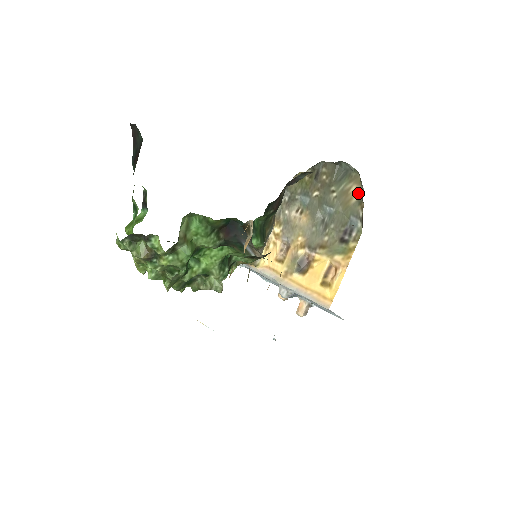
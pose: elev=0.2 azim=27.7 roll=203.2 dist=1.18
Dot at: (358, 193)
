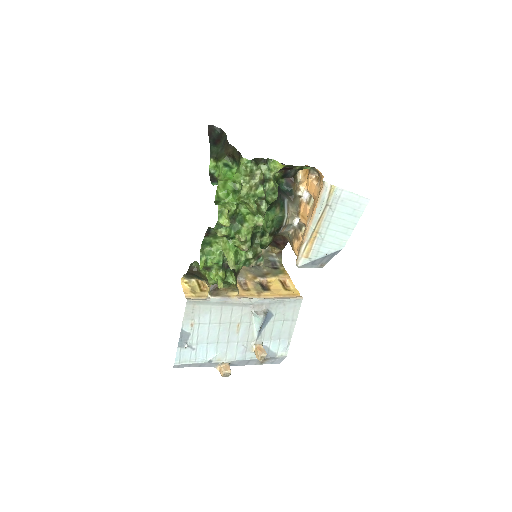
Dot at: (262, 249)
